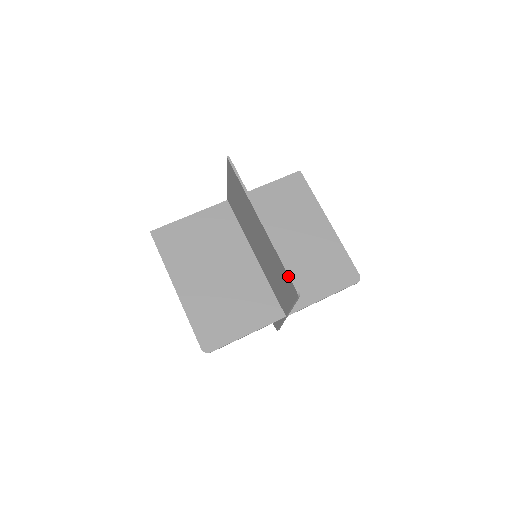
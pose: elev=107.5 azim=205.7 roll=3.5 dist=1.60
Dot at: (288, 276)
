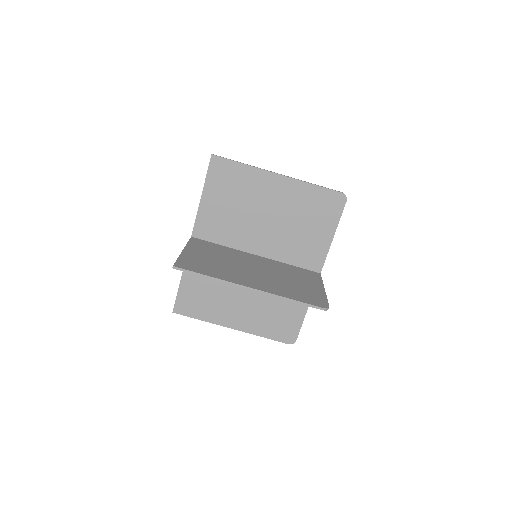
Dot at: (309, 306)
